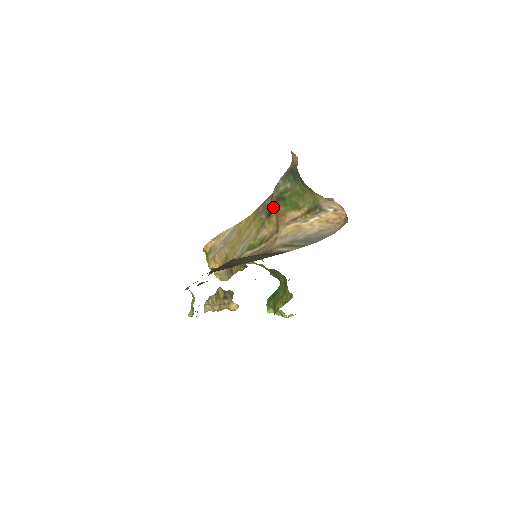
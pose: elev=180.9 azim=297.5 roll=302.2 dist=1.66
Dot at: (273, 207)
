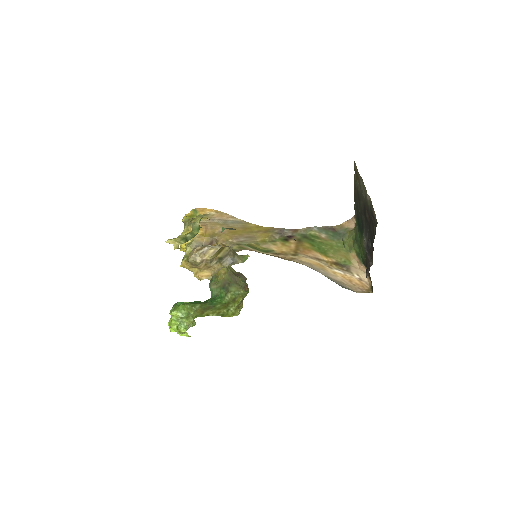
Dot at: (295, 238)
